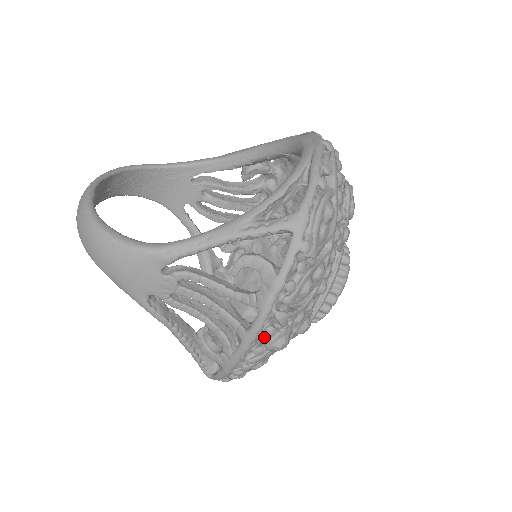
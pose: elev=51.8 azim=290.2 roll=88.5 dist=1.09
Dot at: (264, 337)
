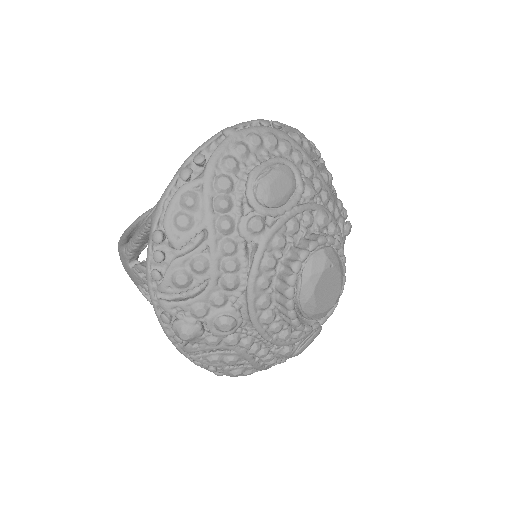
Dot at: occluded
